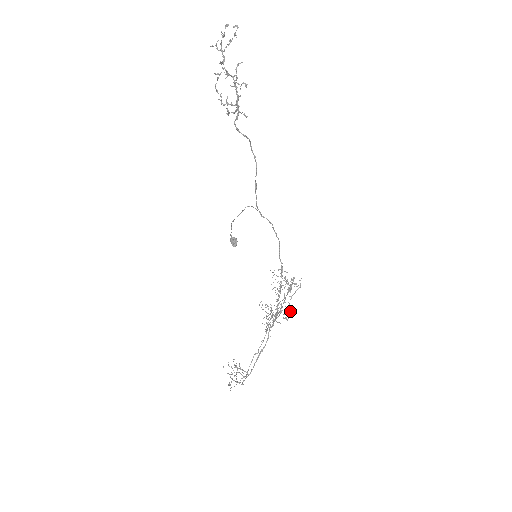
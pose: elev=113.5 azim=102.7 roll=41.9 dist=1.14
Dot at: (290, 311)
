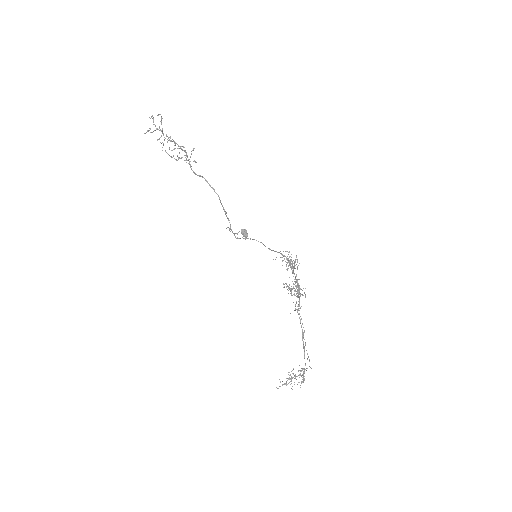
Dot at: (302, 290)
